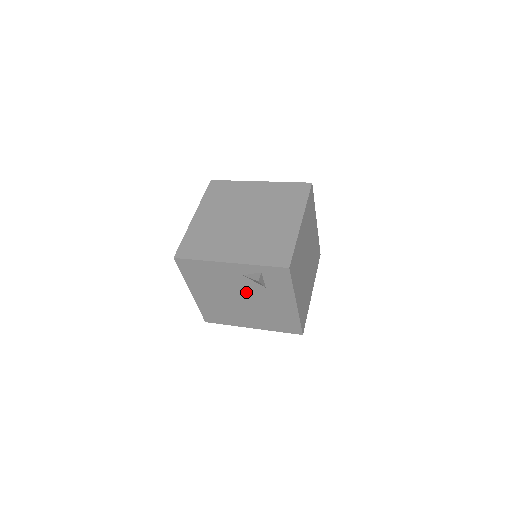
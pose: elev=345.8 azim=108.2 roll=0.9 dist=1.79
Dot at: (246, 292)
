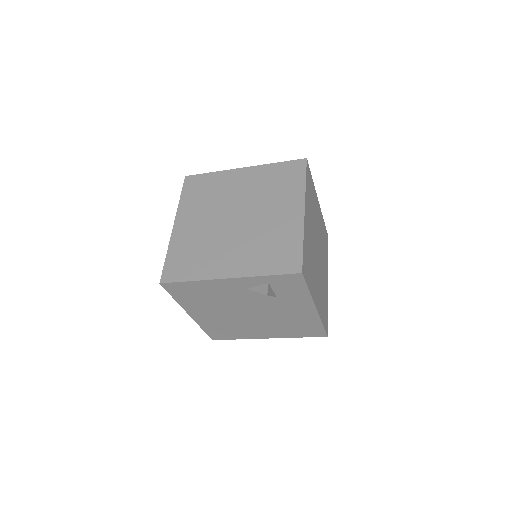
Dot at: (254, 305)
